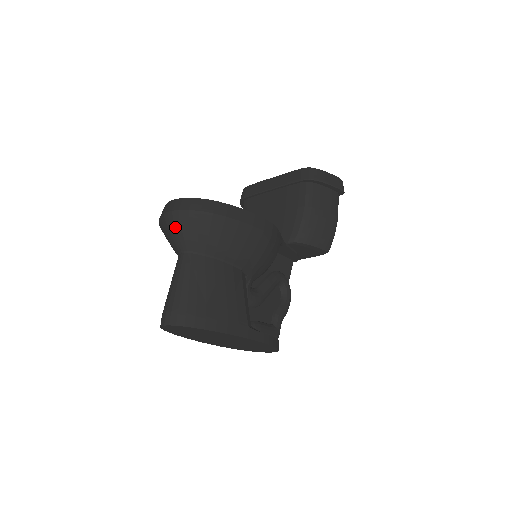
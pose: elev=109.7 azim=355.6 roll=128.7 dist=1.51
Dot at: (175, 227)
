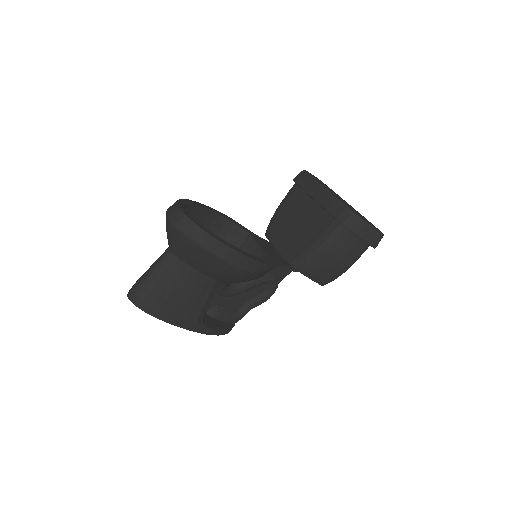
Dot at: (169, 232)
